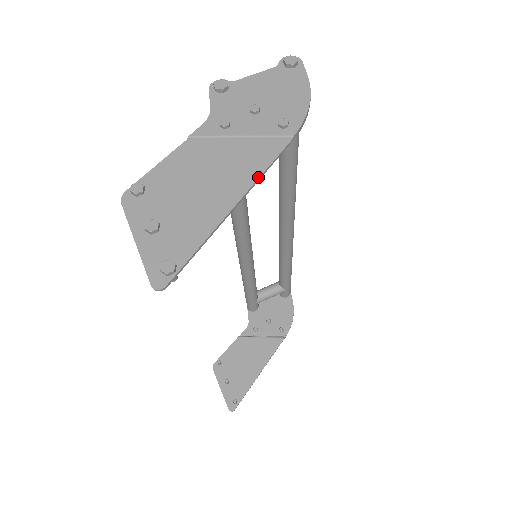
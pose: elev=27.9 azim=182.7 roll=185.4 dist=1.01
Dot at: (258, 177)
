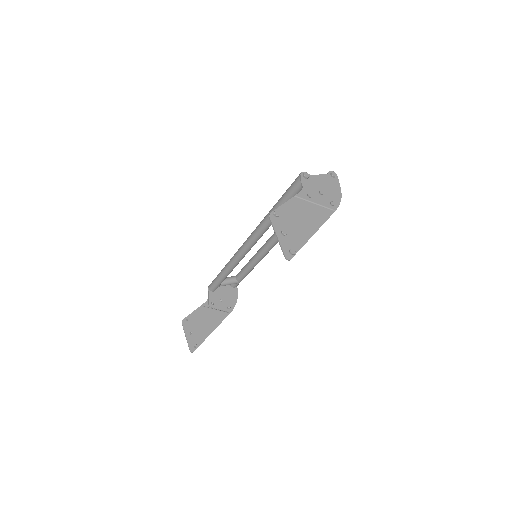
Dot at: occluded
